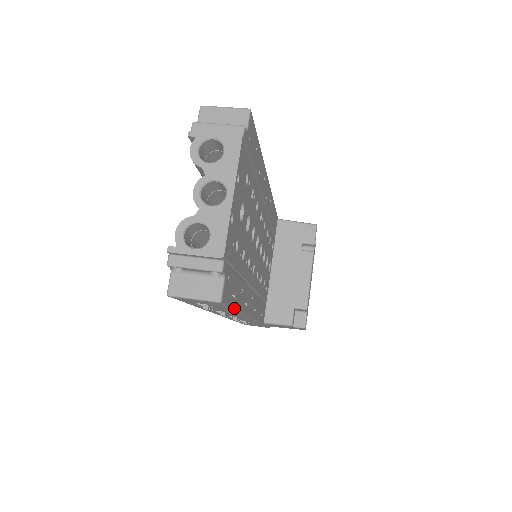
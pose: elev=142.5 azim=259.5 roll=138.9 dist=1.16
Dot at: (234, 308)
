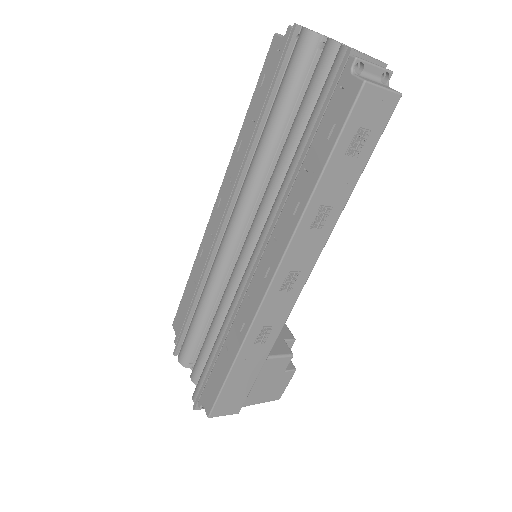
Dot at: (368, 160)
